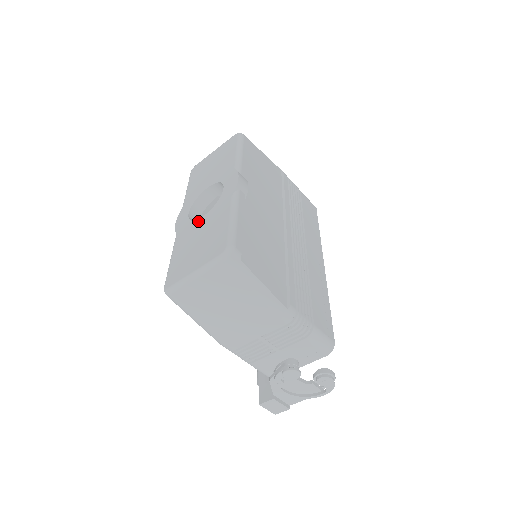
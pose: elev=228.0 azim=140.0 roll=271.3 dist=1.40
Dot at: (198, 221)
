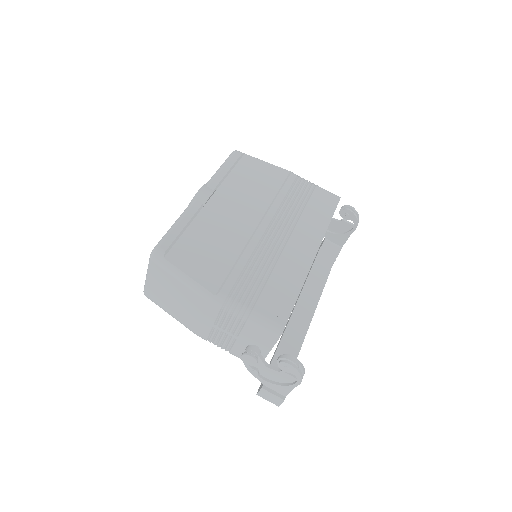
Dot at: occluded
